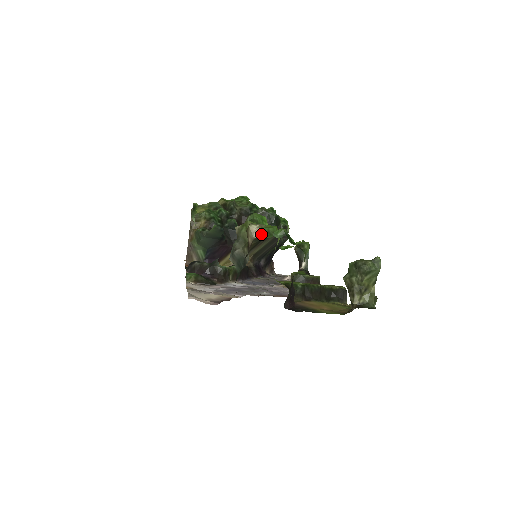
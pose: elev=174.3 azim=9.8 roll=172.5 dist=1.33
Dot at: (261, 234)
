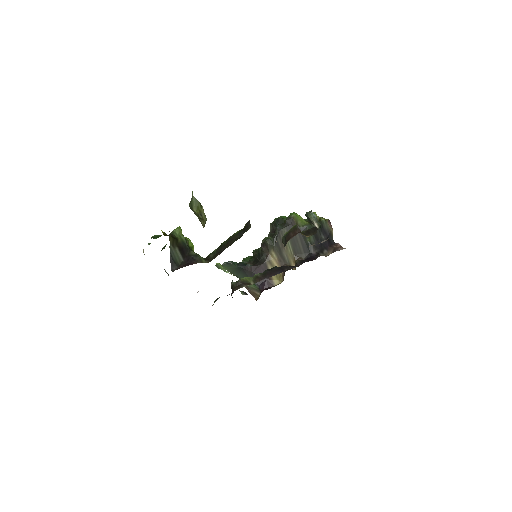
Dot at: occluded
